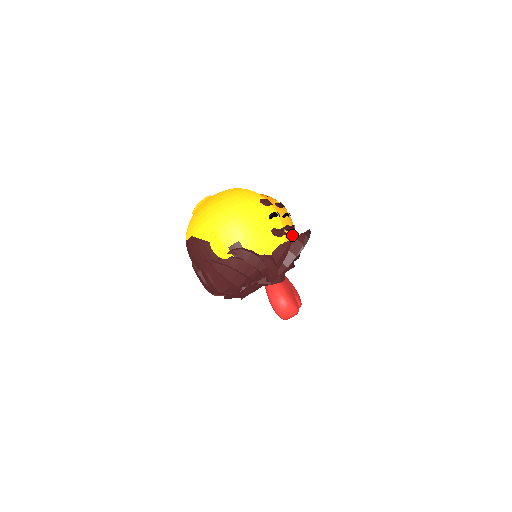
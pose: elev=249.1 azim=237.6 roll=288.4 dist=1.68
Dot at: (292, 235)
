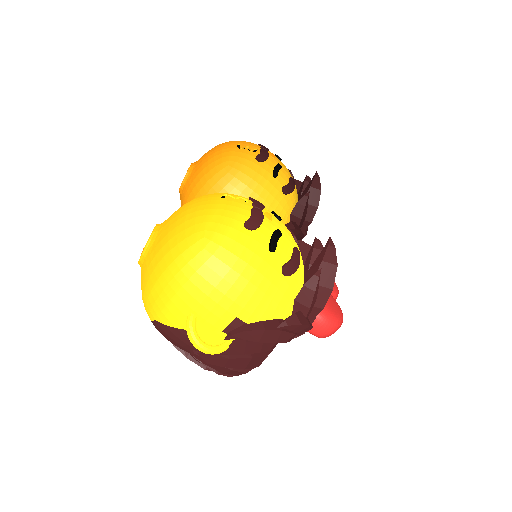
Dot at: (294, 193)
